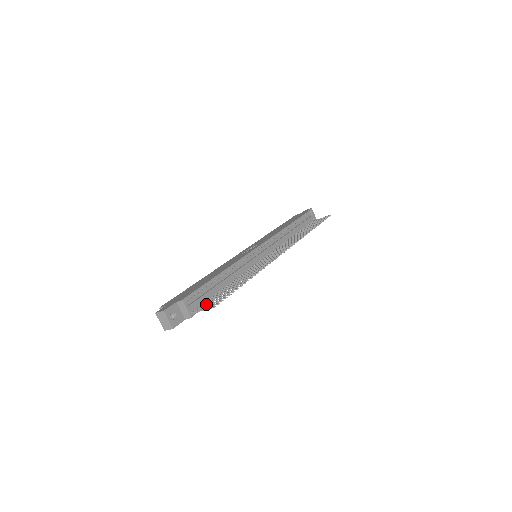
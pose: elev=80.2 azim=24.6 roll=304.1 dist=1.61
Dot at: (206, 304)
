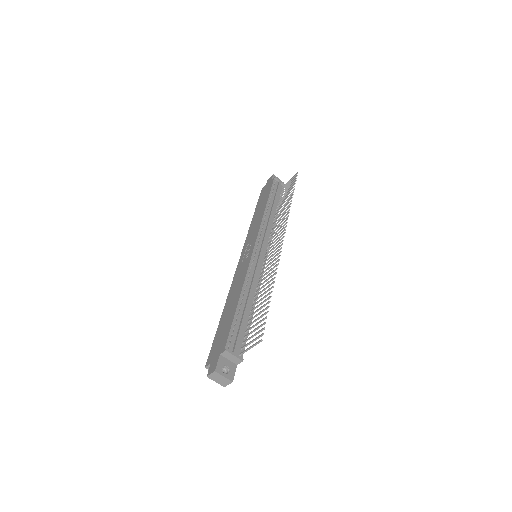
Dot at: (248, 339)
